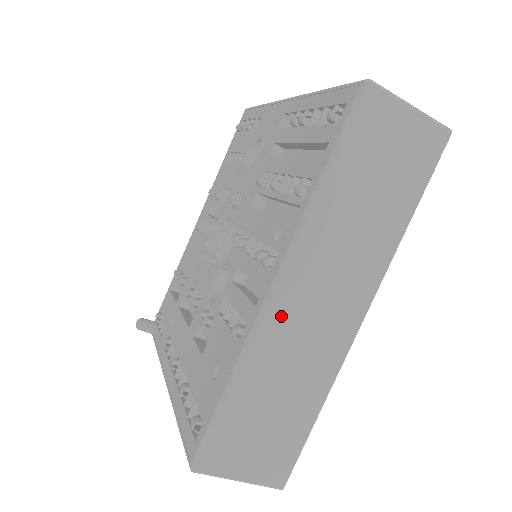
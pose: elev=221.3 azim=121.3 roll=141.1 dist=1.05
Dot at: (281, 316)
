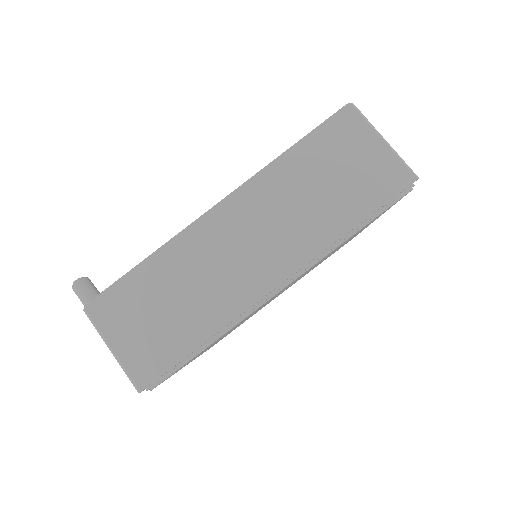
Dot at: occluded
